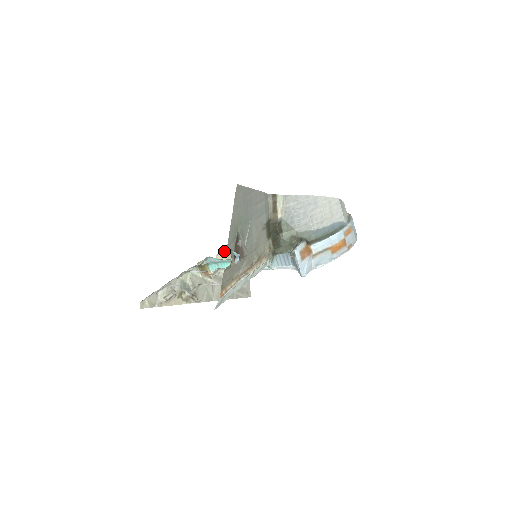
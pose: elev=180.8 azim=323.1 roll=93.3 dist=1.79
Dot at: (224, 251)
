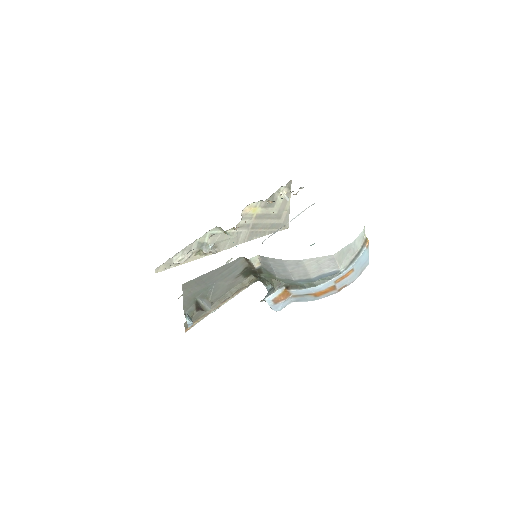
Dot at: (254, 202)
